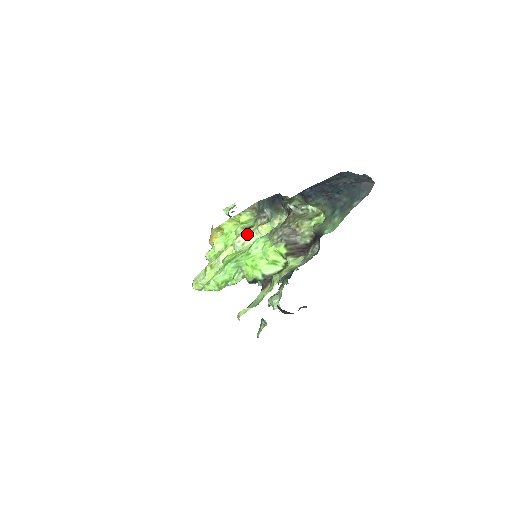
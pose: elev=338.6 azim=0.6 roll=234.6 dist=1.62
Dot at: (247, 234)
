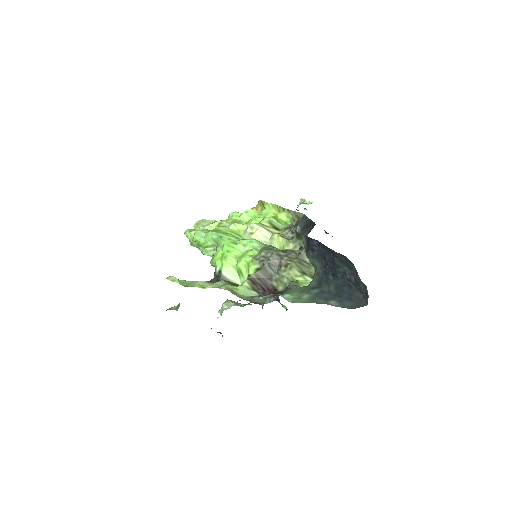
Dot at: (264, 229)
